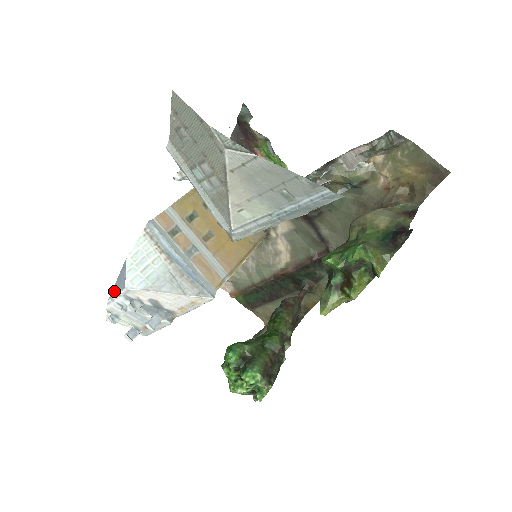
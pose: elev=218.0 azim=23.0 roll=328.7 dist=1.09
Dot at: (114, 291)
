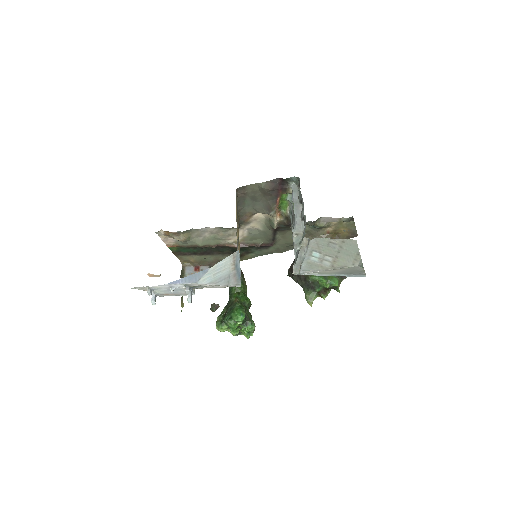
Dot at: (179, 281)
